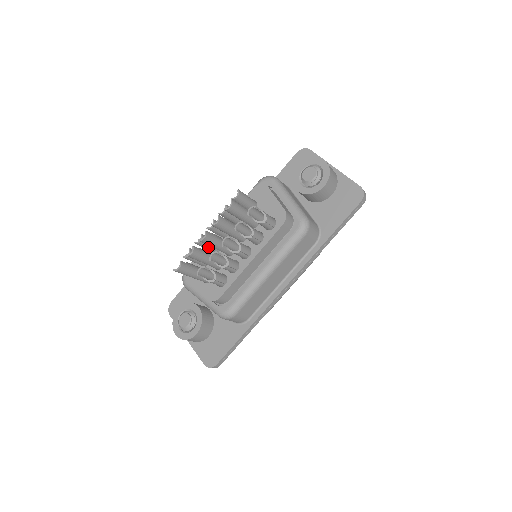
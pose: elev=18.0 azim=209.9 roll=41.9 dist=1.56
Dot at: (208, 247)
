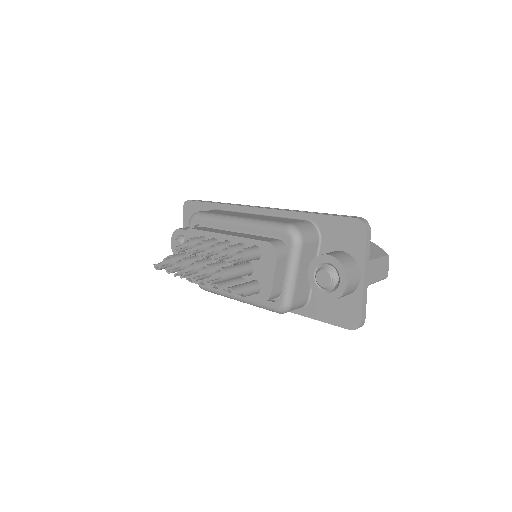
Dot at: occluded
